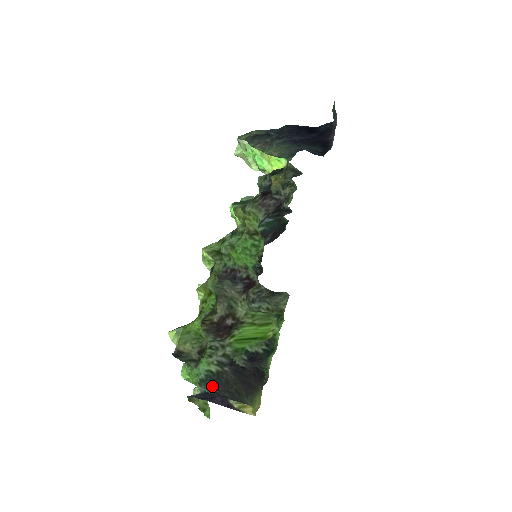
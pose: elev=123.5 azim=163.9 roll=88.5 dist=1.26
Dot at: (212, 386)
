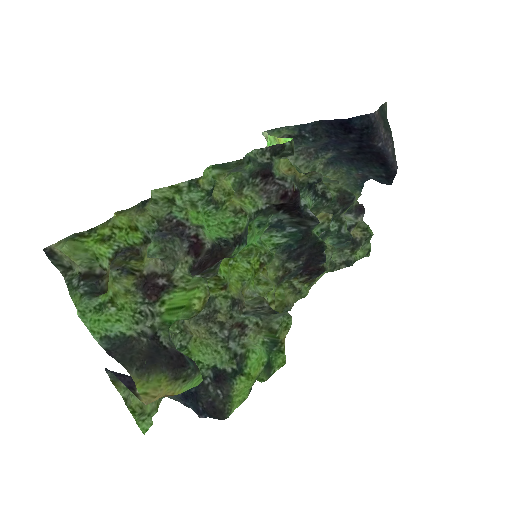
Dot at: (113, 346)
